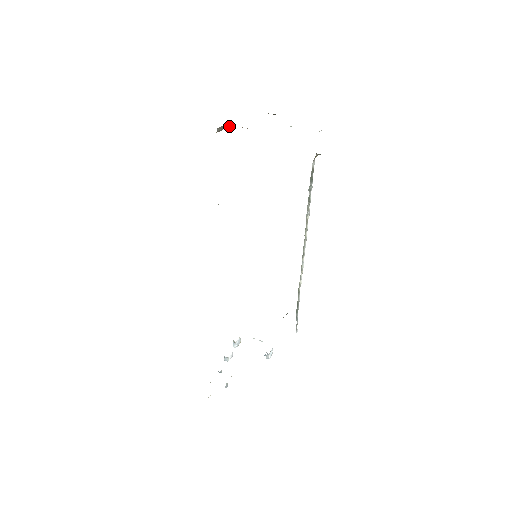
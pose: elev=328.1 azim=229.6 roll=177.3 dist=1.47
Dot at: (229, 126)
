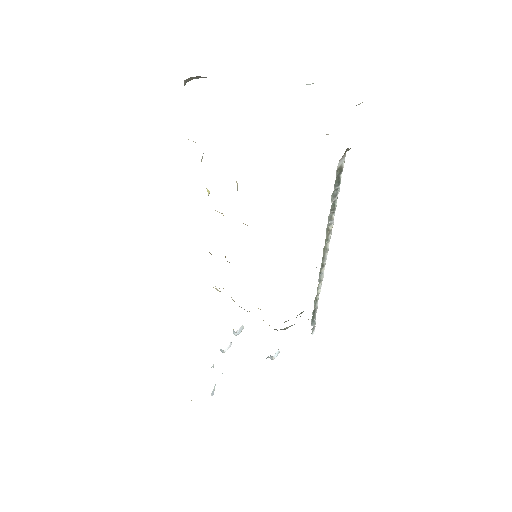
Dot at: occluded
